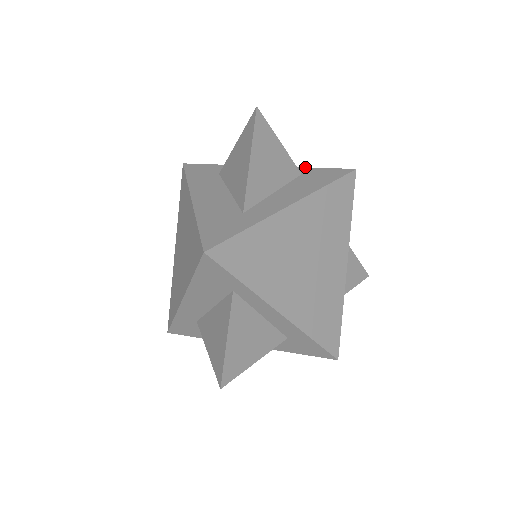
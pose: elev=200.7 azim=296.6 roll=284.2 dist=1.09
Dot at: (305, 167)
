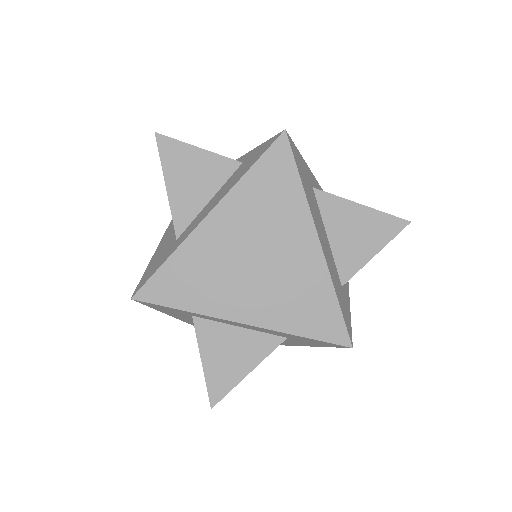
Dot at: (251, 150)
